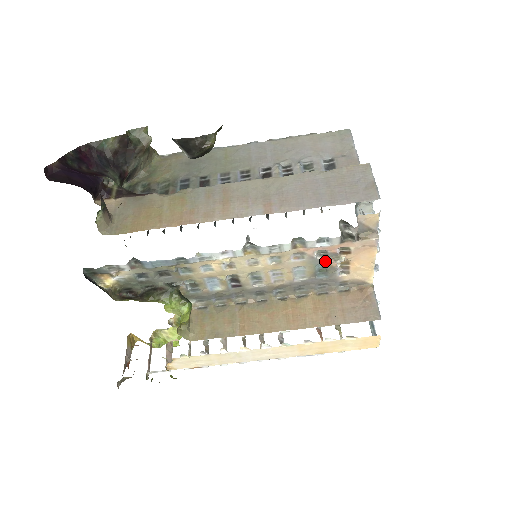
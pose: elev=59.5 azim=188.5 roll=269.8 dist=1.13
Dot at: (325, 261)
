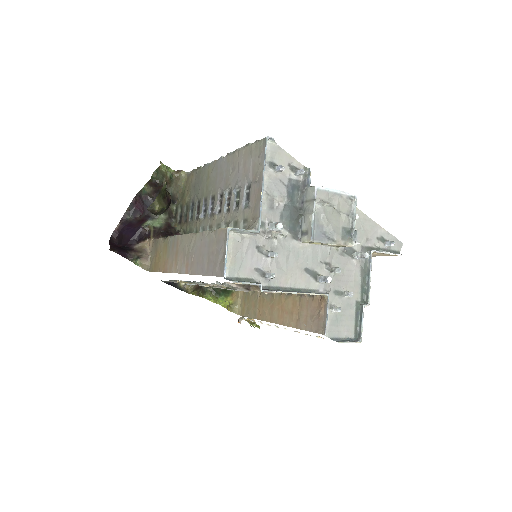
Dot at: occluded
